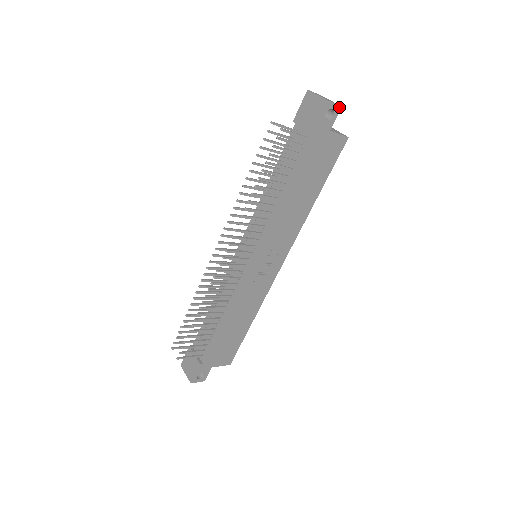
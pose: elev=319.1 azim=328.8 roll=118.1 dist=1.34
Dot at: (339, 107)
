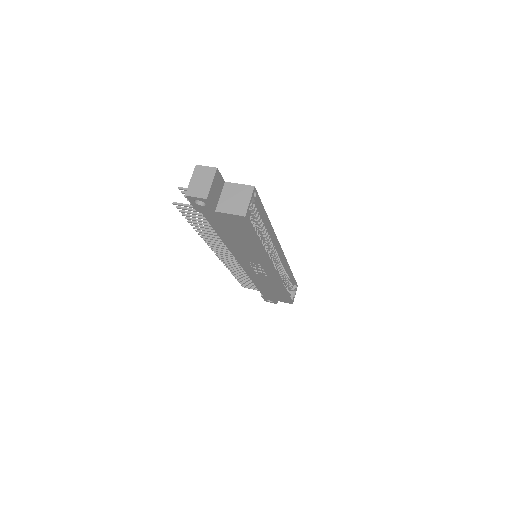
Dot at: (204, 199)
